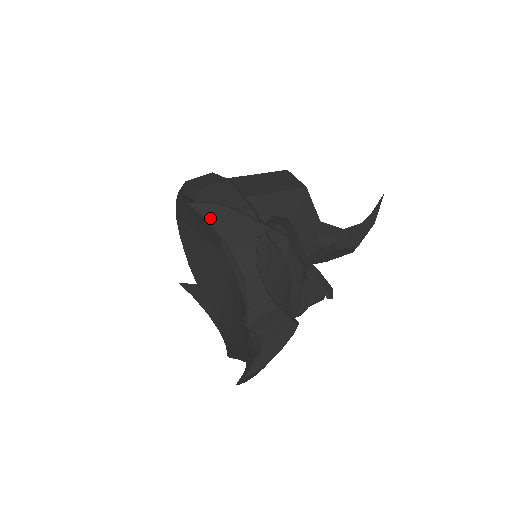
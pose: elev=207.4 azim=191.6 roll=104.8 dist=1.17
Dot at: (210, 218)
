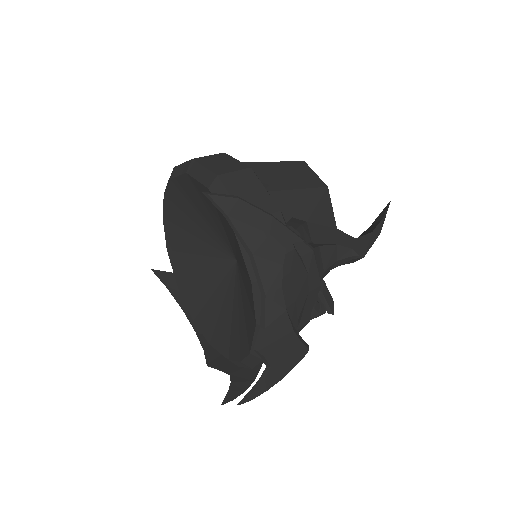
Dot at: (233, 217)
